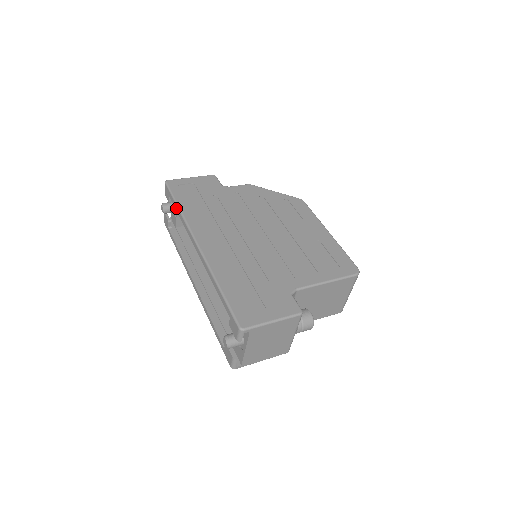
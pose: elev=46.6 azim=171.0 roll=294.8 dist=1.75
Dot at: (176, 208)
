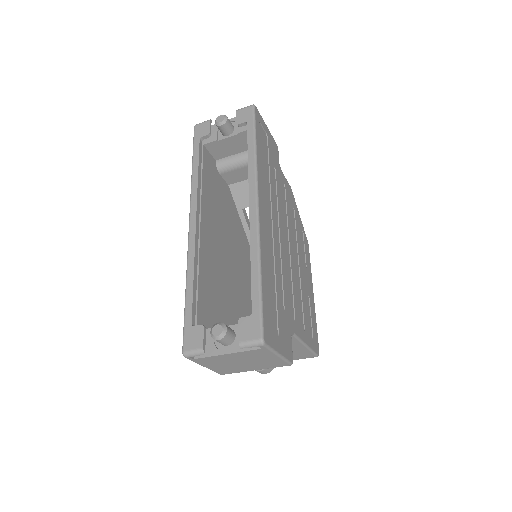
Dot at: (250, 143)
